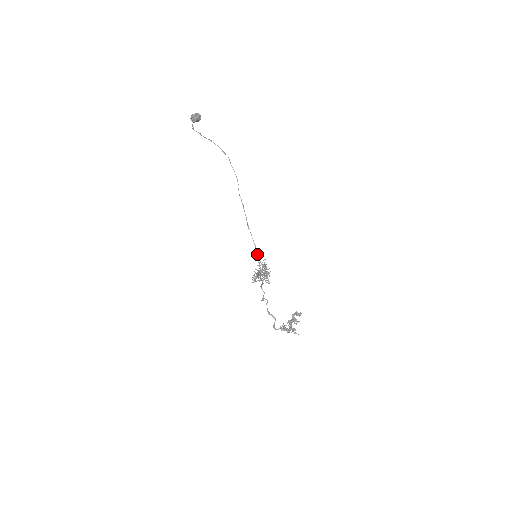
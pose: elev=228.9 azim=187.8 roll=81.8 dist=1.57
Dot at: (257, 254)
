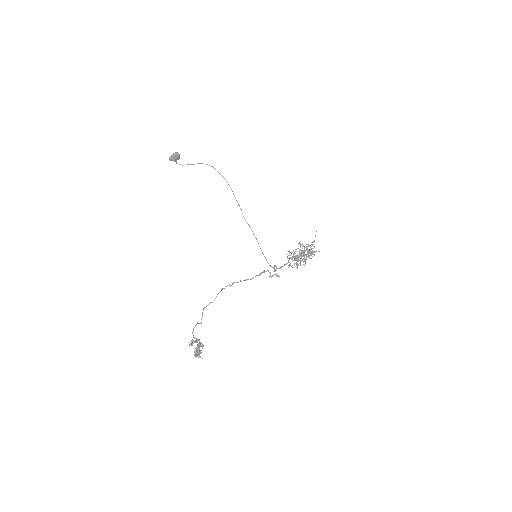
Dot at: occluded
